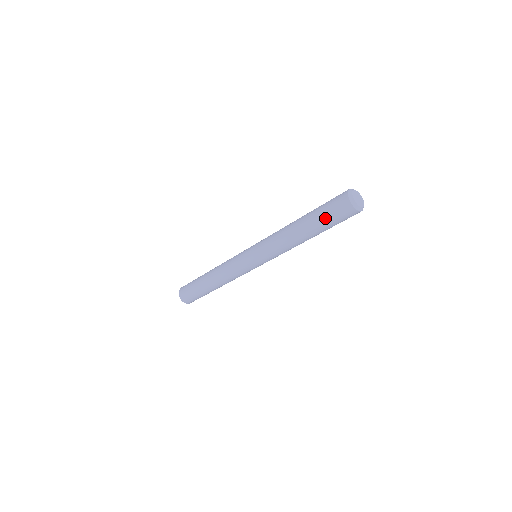
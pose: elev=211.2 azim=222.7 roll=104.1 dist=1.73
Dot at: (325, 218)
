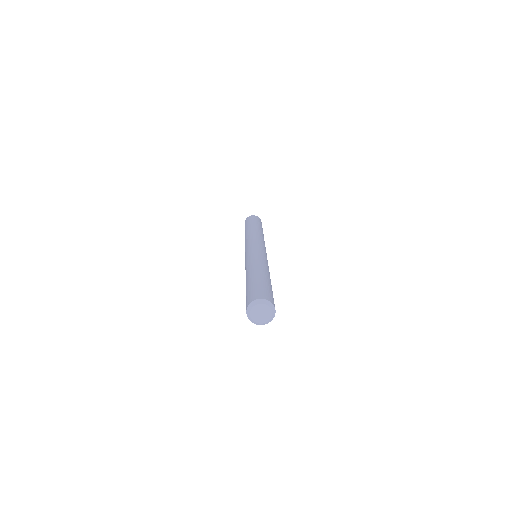
Dot at: occluded
